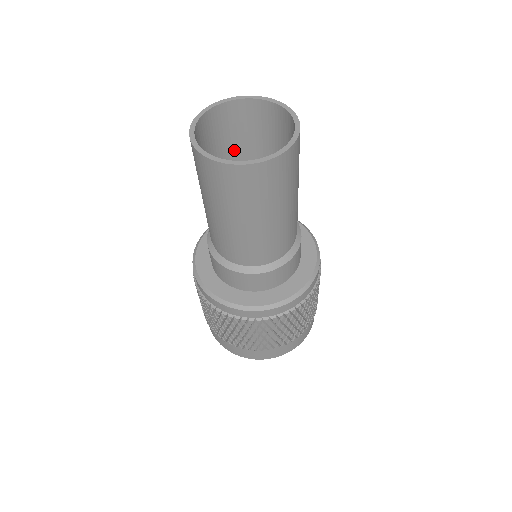
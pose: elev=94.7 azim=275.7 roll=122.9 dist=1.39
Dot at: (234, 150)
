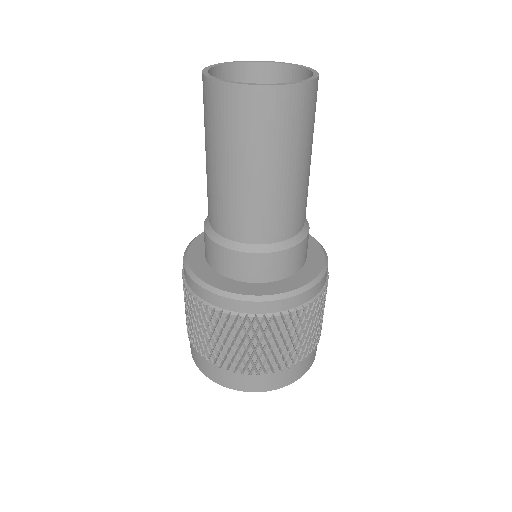
Dot at: occluded
